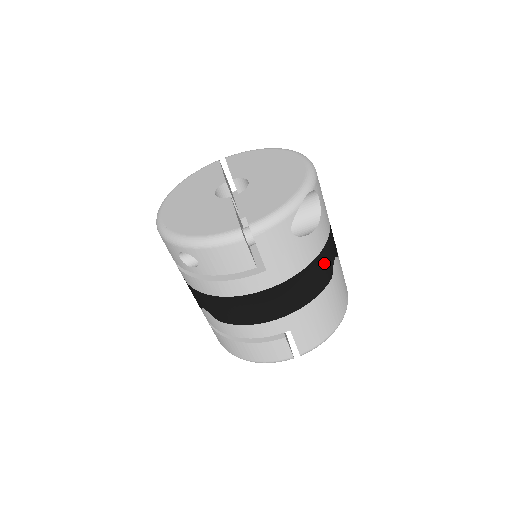
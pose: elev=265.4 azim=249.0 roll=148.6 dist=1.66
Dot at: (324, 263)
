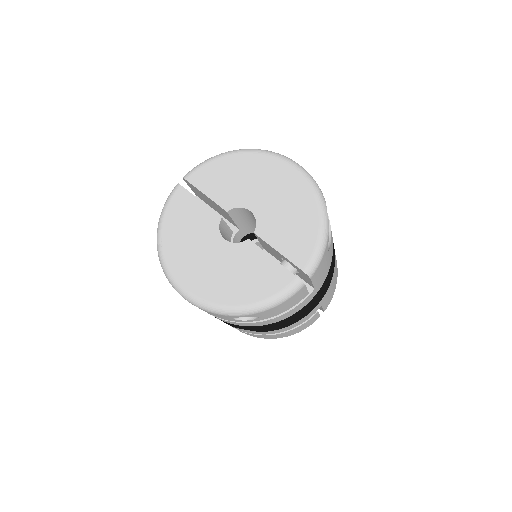
Dot at: (333, 243)
